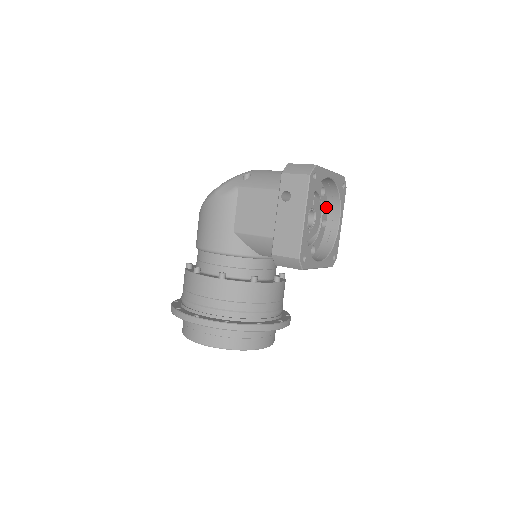
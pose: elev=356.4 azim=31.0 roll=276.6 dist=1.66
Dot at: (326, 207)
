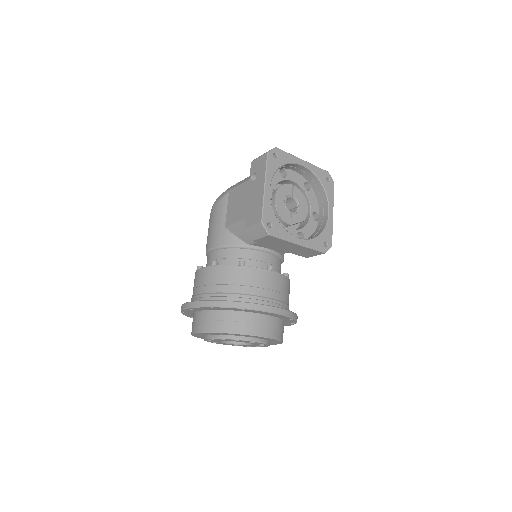
Dot at: (316, 202)
